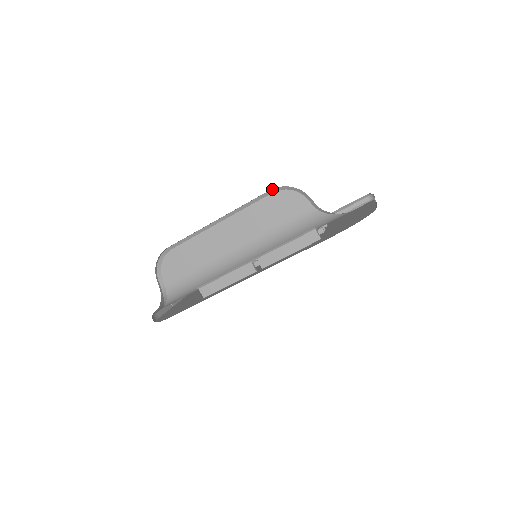
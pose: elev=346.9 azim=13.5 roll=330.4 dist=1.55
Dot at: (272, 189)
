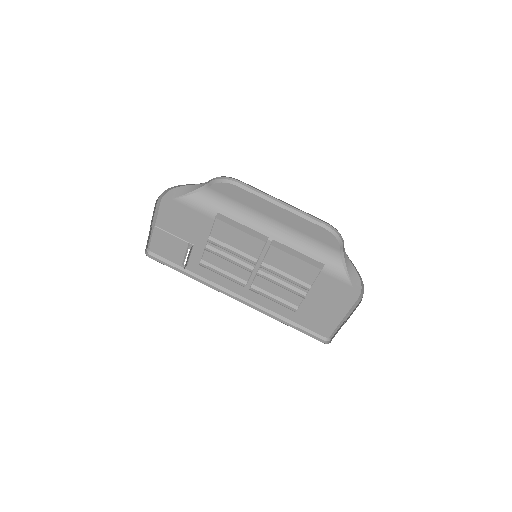
Dot at: (326, 225)
